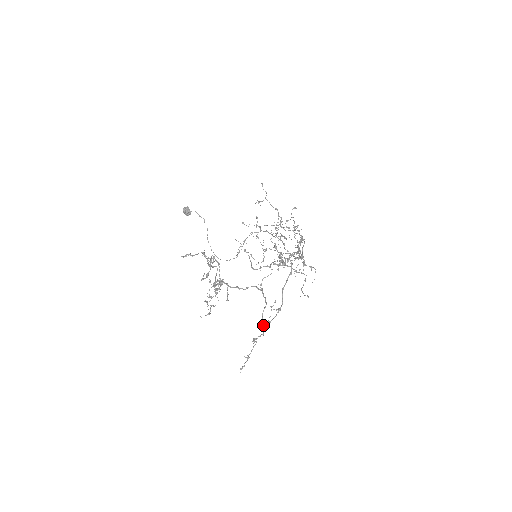
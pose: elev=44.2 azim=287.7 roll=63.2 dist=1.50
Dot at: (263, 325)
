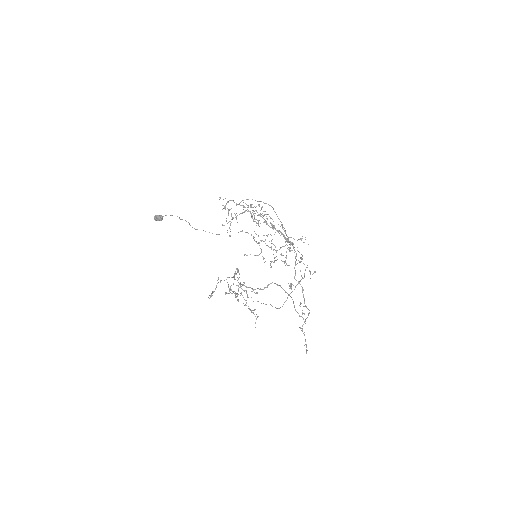
Dot at: occluded
